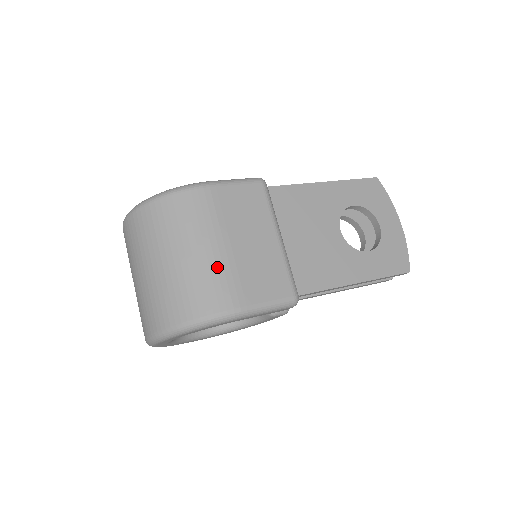
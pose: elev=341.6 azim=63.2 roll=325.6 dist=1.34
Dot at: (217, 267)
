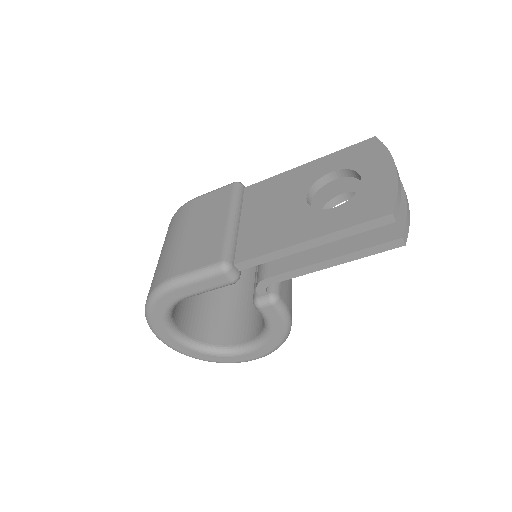
Dot at: (171, 252)
